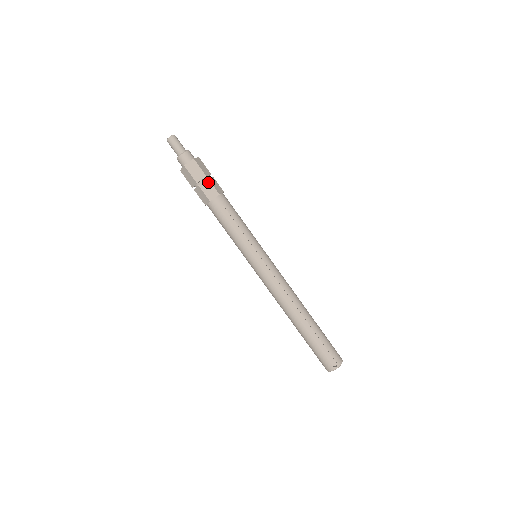
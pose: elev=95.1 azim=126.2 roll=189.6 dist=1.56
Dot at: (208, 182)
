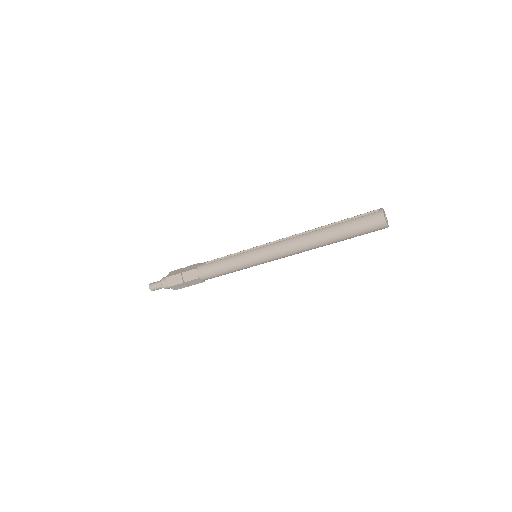
Dot at: (187, 267)
